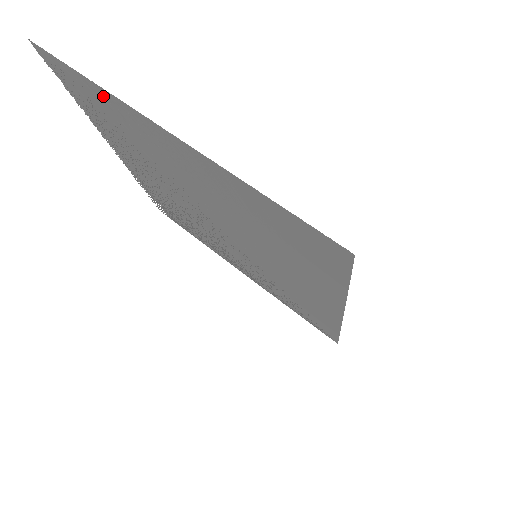
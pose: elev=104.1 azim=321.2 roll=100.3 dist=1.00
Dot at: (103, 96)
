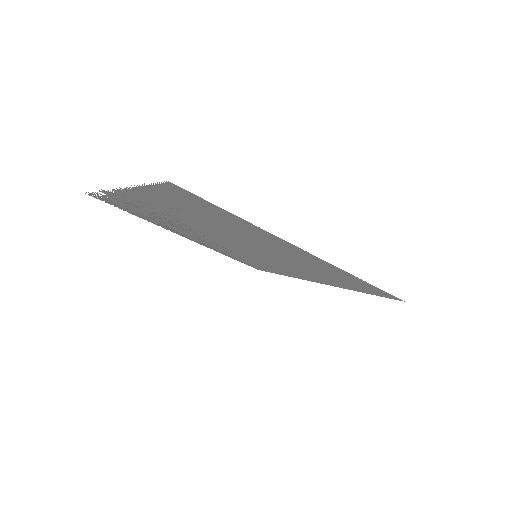
Dot at: occluded
